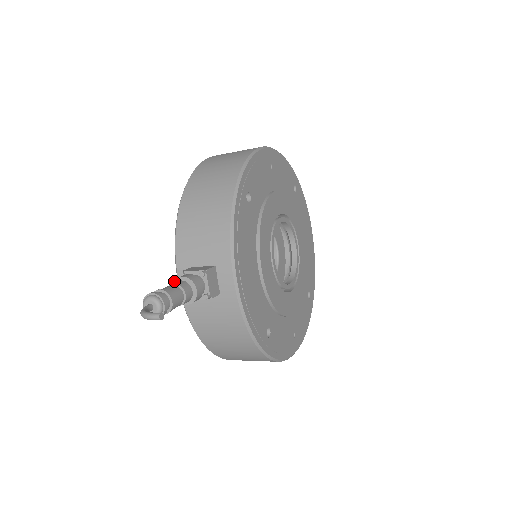
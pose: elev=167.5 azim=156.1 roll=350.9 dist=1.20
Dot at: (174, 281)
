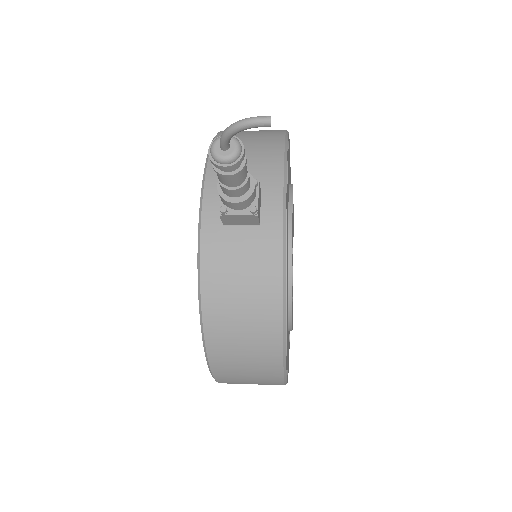
Dot at: occluded
